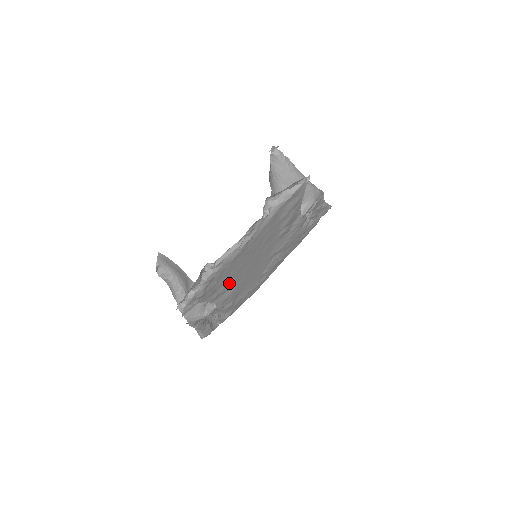
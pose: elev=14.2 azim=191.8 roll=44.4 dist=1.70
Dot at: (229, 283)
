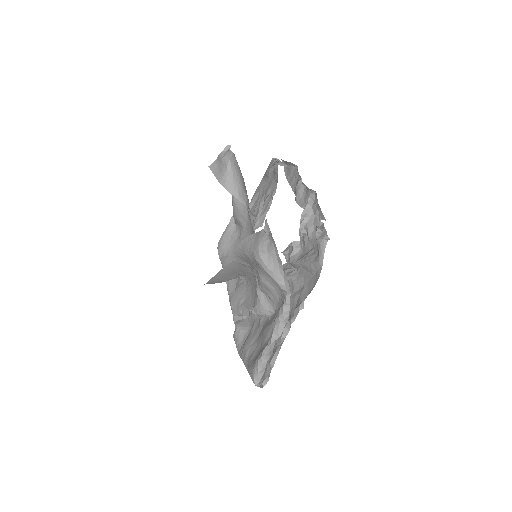
Dot at: occluded
